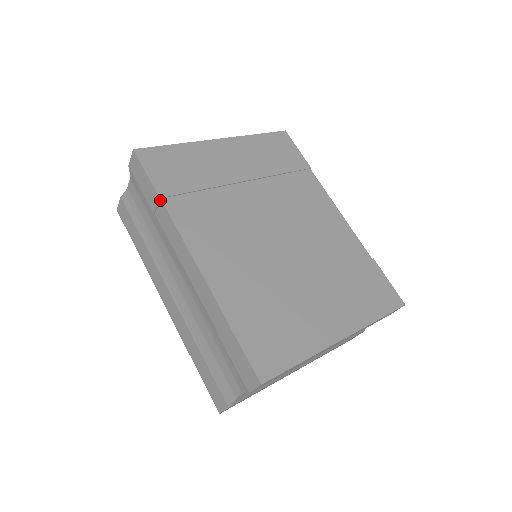
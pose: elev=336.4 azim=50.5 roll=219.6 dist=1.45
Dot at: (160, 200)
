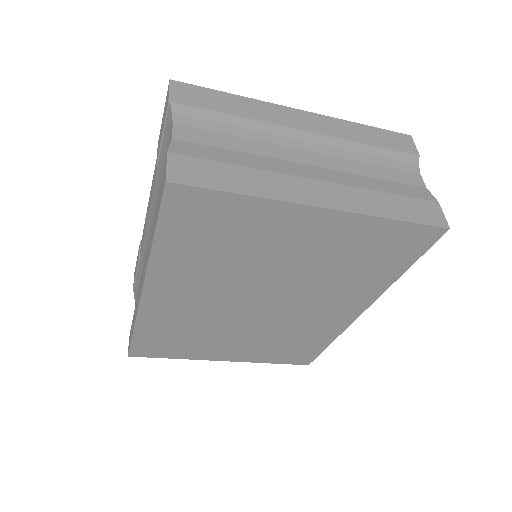
Dot at: occluded
